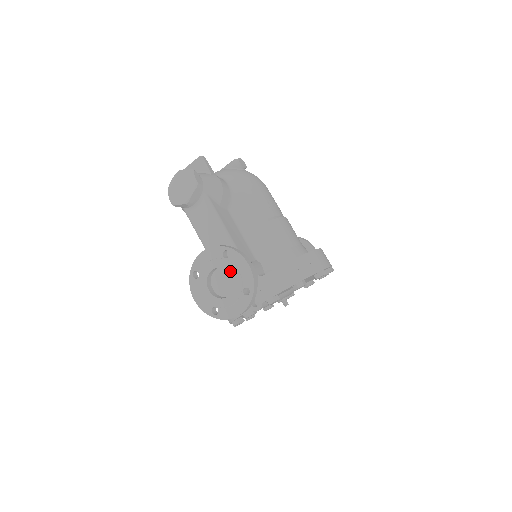
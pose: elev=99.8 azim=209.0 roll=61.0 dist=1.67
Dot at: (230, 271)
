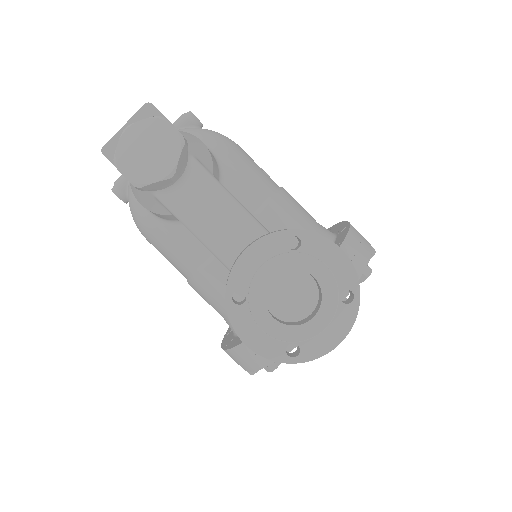
Dot at: (309, 270)
